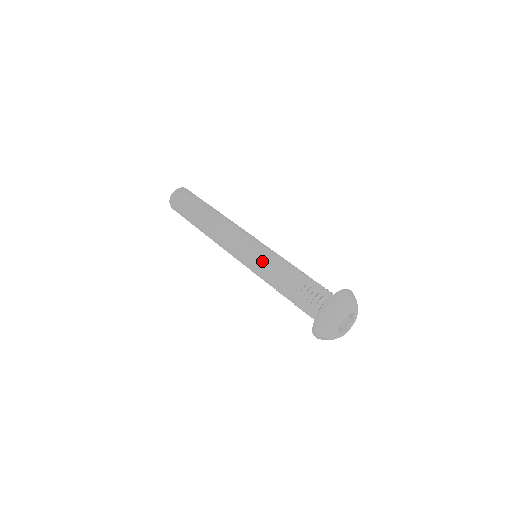
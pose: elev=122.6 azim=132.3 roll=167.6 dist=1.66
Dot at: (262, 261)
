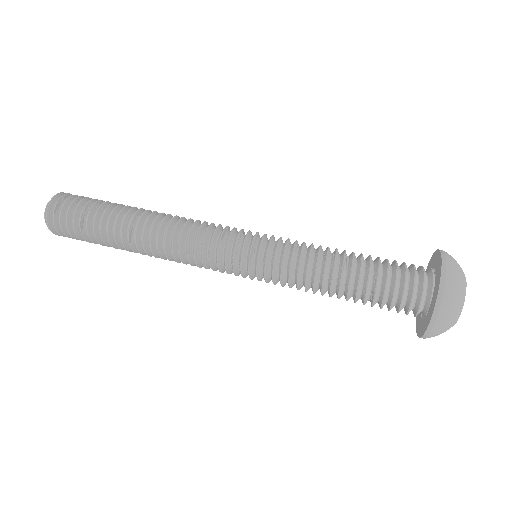
Dot at: (283, 259)
